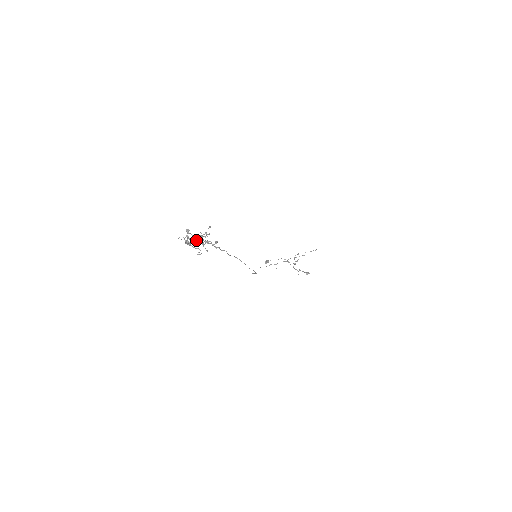
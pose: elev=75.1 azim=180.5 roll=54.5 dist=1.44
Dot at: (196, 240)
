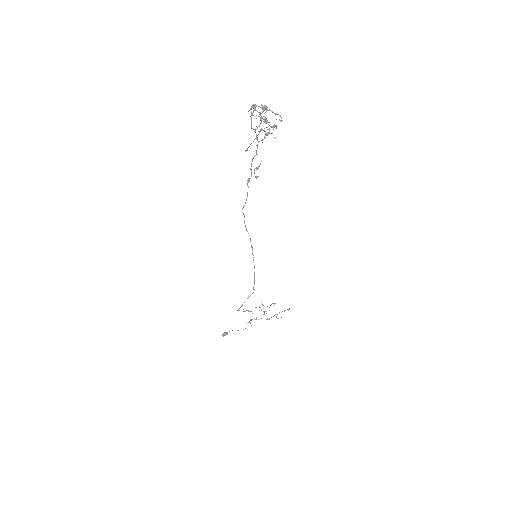
Dot at: (265, 118)
